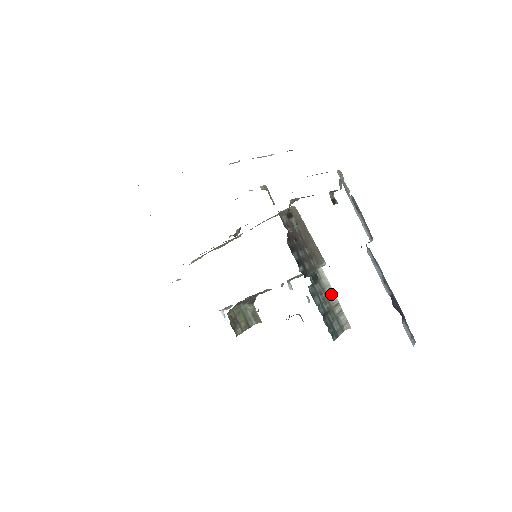
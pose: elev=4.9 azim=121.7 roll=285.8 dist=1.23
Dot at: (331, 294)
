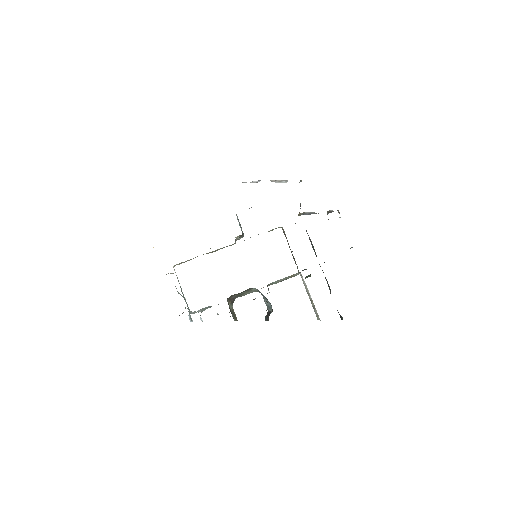
Dot at: (308, 293)
